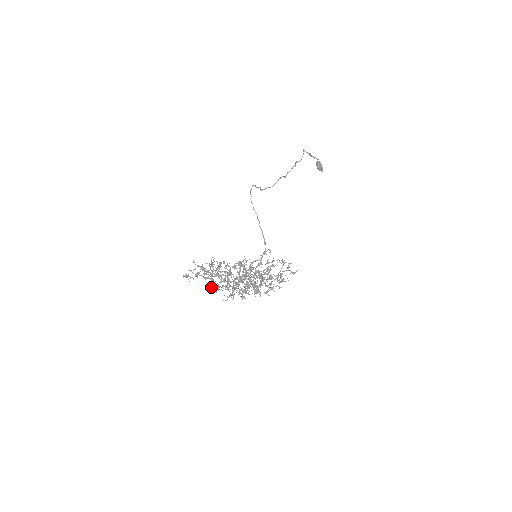
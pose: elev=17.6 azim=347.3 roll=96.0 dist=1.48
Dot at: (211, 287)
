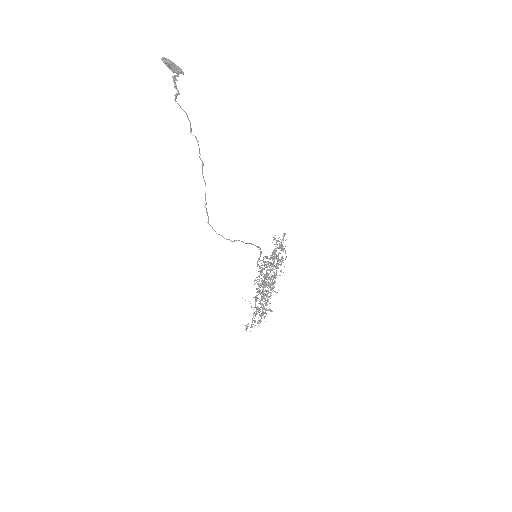
Dot at: occluded
